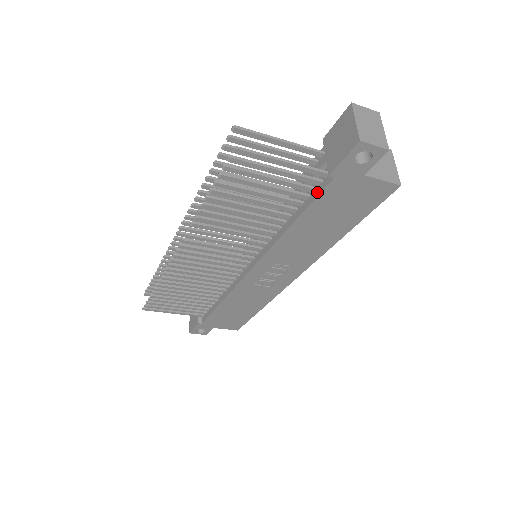
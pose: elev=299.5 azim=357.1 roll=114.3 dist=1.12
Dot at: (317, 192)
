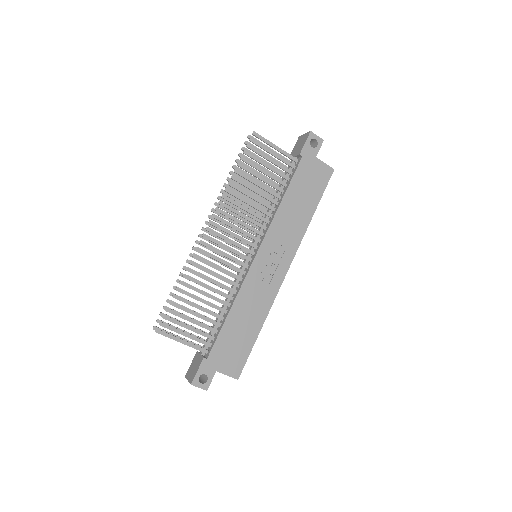
Dot at: (294, 171)
